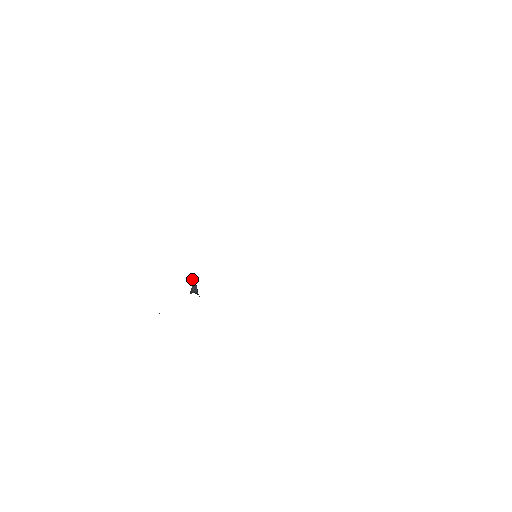
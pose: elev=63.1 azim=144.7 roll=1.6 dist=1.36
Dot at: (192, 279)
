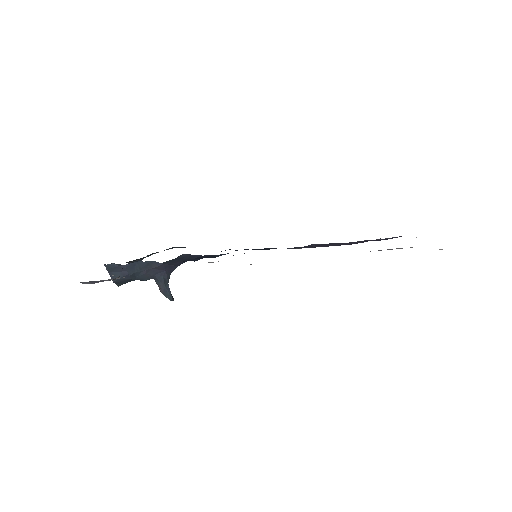
Dot at: occluded
